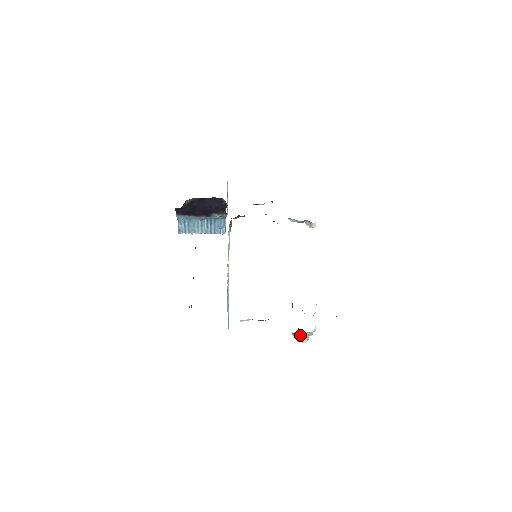
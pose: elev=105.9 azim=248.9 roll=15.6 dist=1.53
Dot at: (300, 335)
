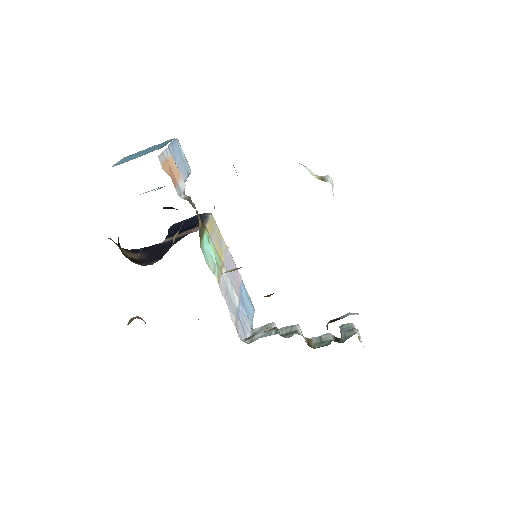
Dot at: occluded
